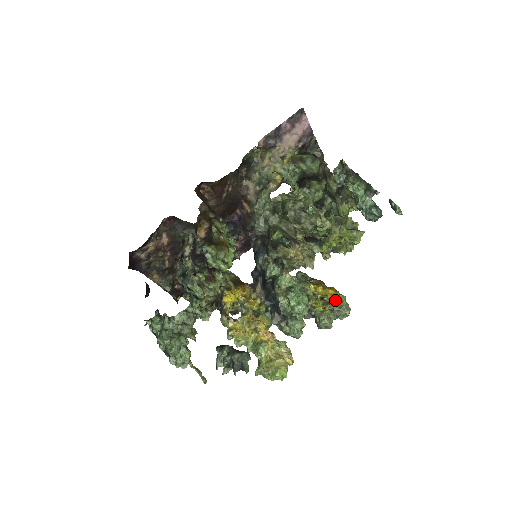
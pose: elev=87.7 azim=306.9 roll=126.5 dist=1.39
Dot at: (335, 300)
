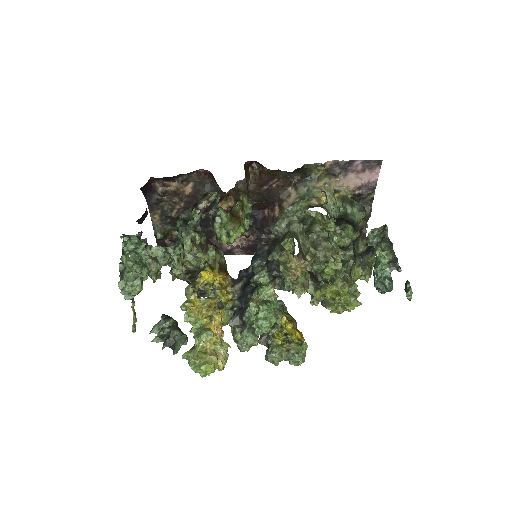
Dot at: (297, 344)
